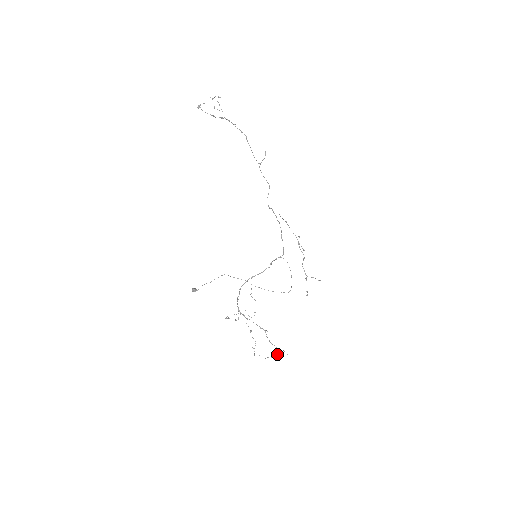
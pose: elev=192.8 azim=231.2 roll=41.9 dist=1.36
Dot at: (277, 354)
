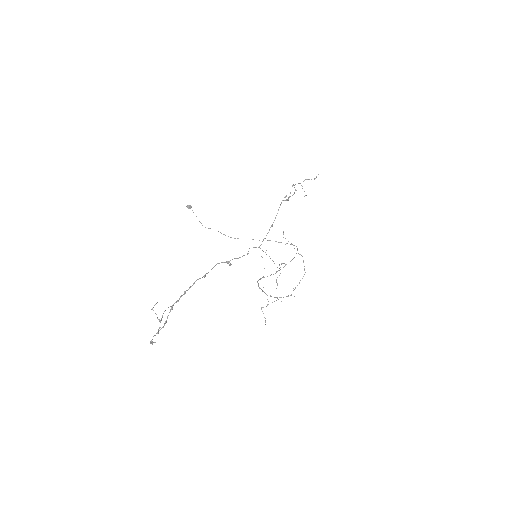
Dot at: occluded
